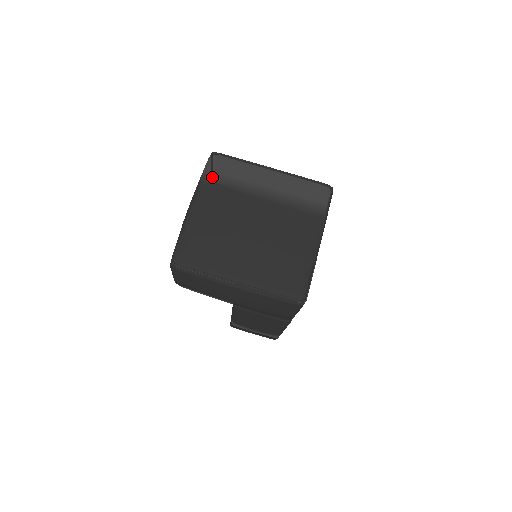
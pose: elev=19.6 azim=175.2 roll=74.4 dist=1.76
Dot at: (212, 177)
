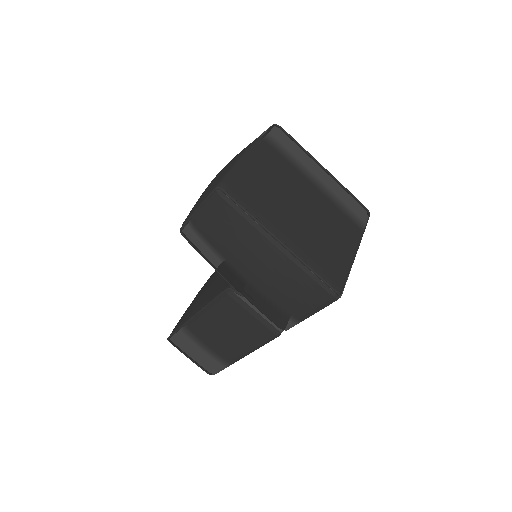
Dot at: (273, 141)
